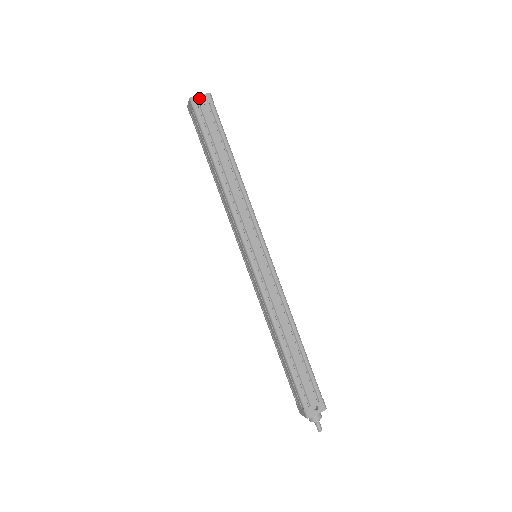
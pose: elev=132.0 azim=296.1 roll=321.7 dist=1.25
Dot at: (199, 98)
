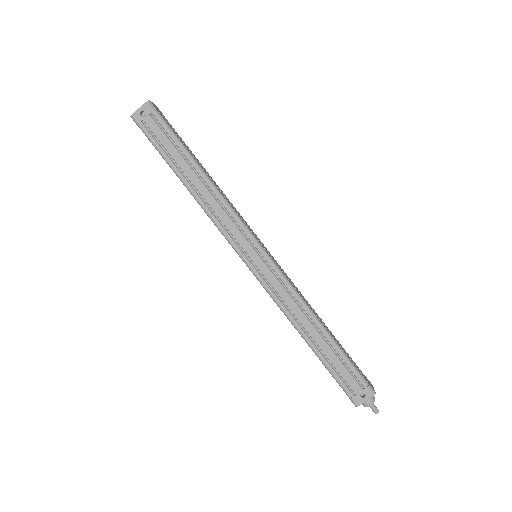
Dot at: (139, 112)
